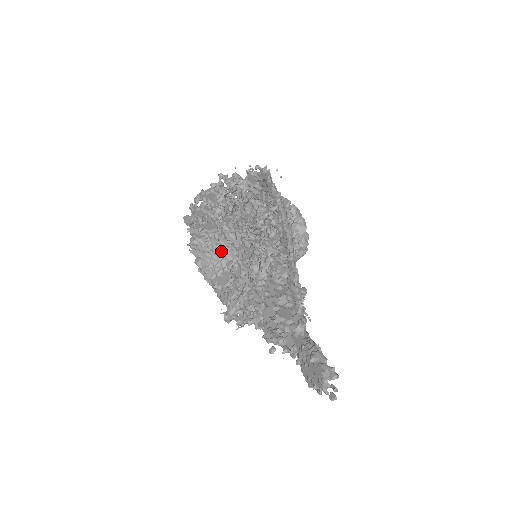
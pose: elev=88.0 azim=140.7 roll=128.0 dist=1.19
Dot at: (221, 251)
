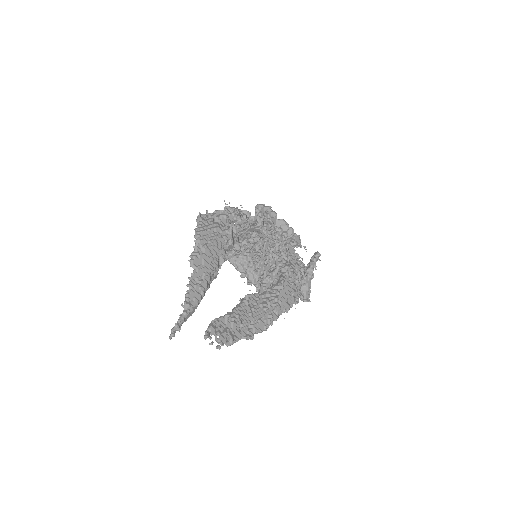
Dot at: occluded
